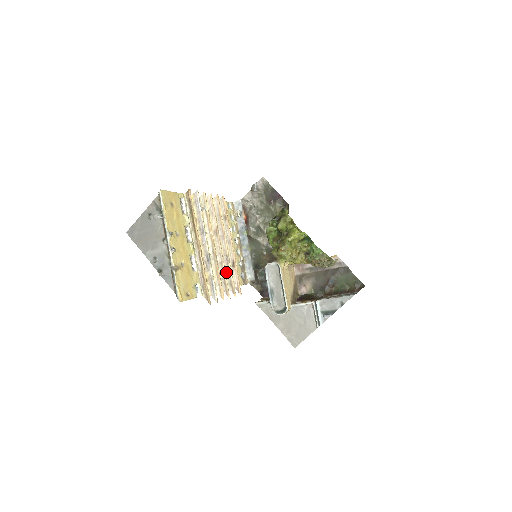
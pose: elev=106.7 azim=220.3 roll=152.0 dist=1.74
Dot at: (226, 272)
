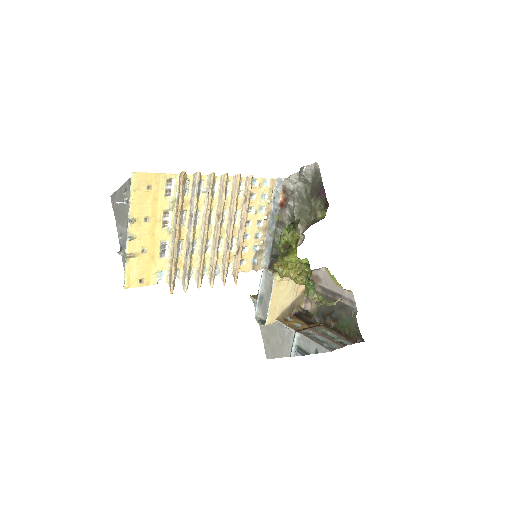
Dot at: (223, 258)
